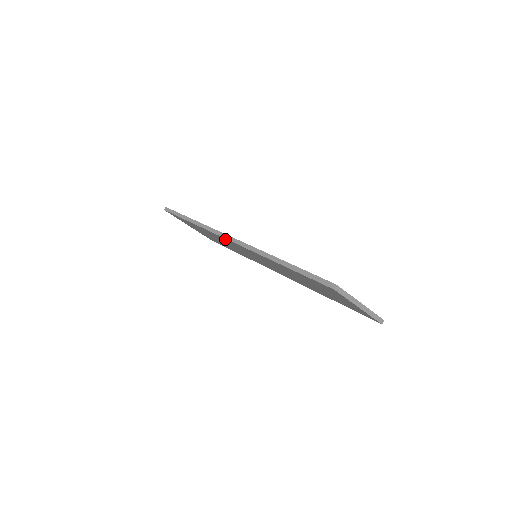
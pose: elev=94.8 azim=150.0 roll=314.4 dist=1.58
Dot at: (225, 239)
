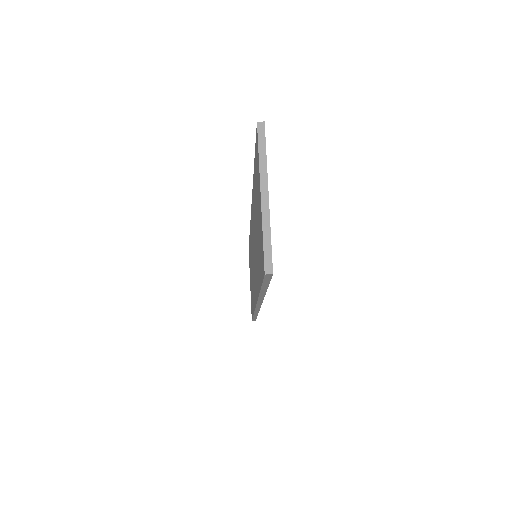
Dot at: occluded
